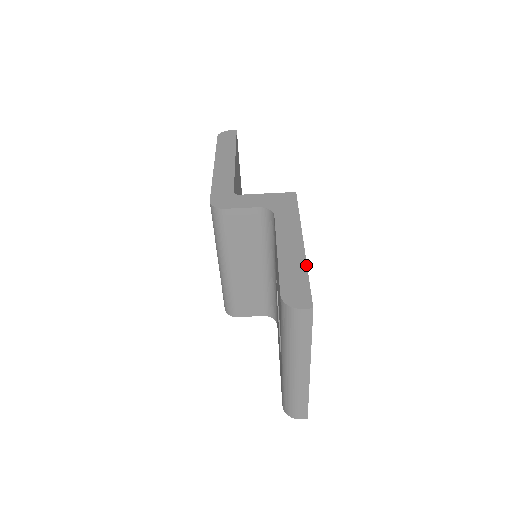
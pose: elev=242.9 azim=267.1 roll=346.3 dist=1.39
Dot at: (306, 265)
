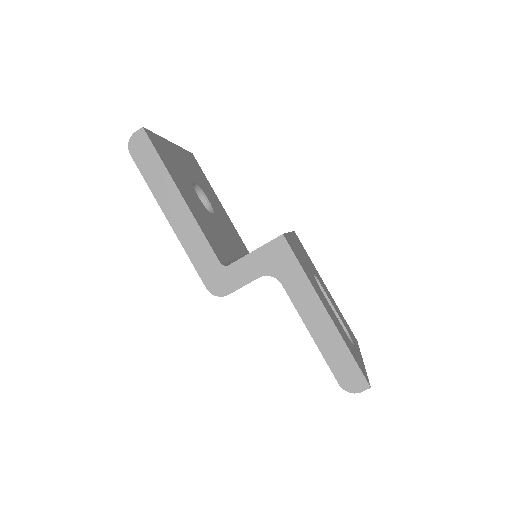
Dot at: (344, 342)
